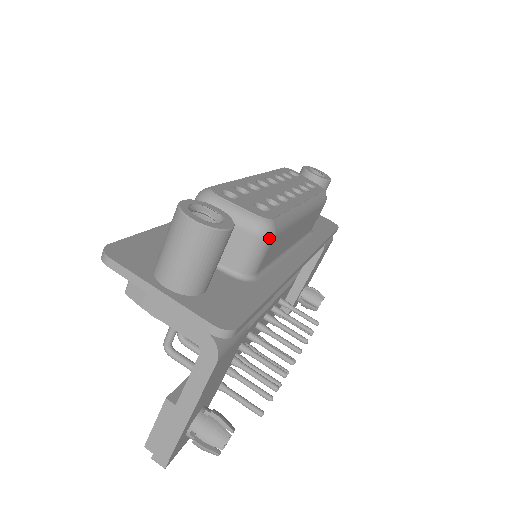
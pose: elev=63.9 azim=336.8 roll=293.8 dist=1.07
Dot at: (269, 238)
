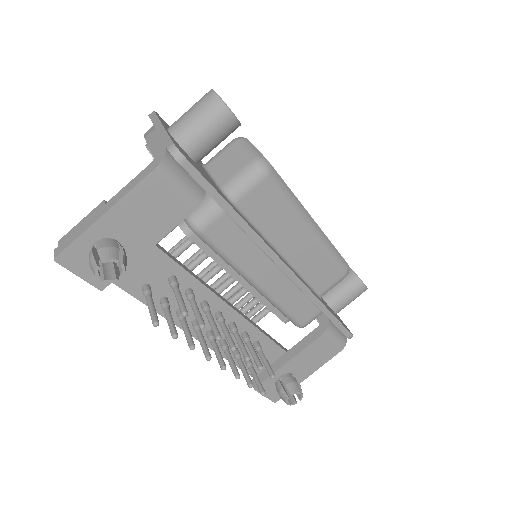
Dot at: (261, 173)
